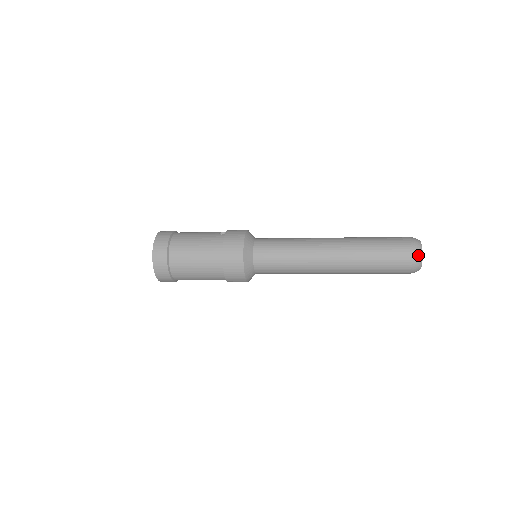
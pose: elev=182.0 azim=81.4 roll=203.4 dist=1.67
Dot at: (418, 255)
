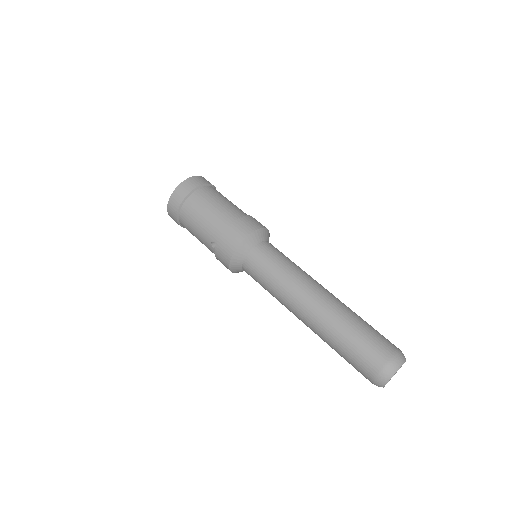
Dot at: occluded
